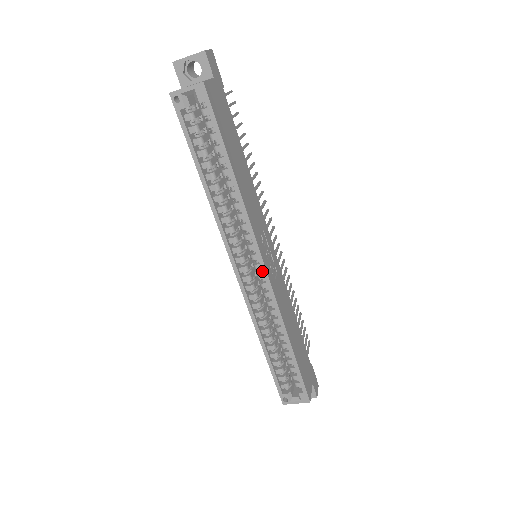
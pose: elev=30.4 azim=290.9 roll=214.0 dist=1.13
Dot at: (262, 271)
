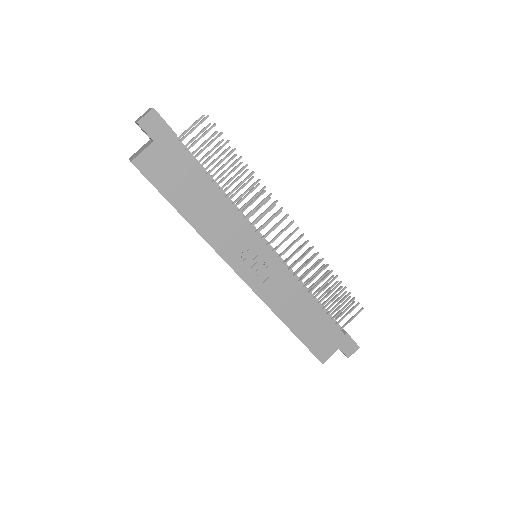
Dot at: (242, 279)
